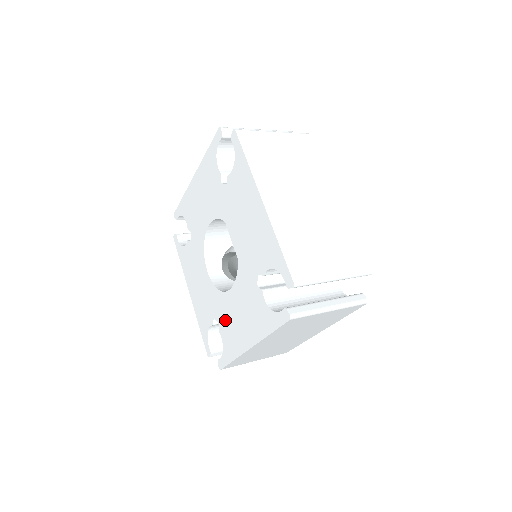
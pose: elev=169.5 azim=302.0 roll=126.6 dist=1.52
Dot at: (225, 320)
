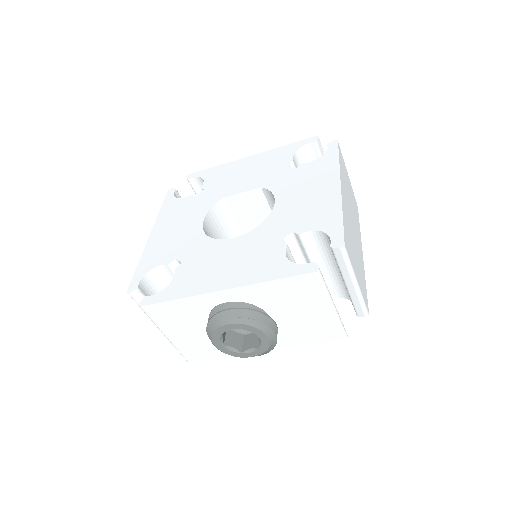
Dot at: (296, 218)
